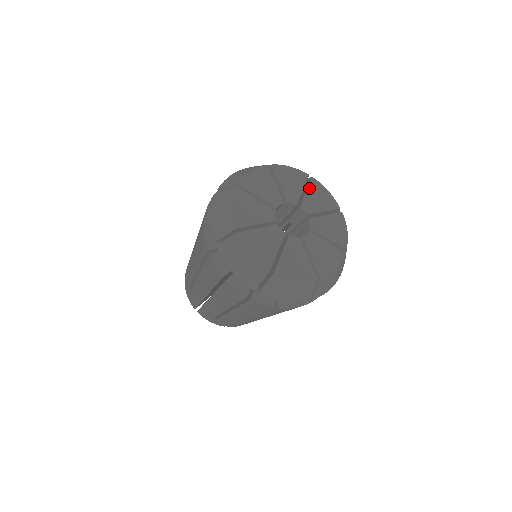
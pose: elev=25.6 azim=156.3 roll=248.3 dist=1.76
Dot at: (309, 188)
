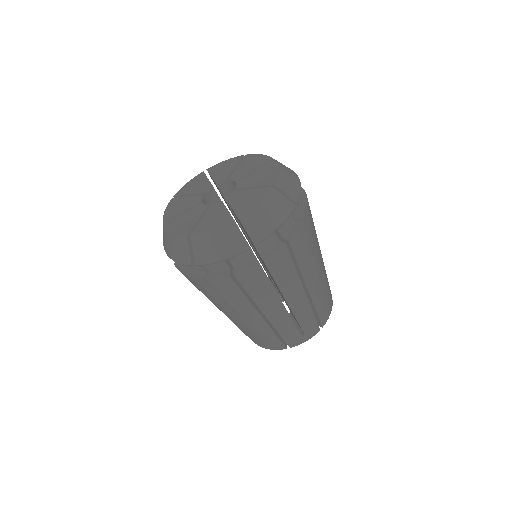
Dot at: (261, 169)
